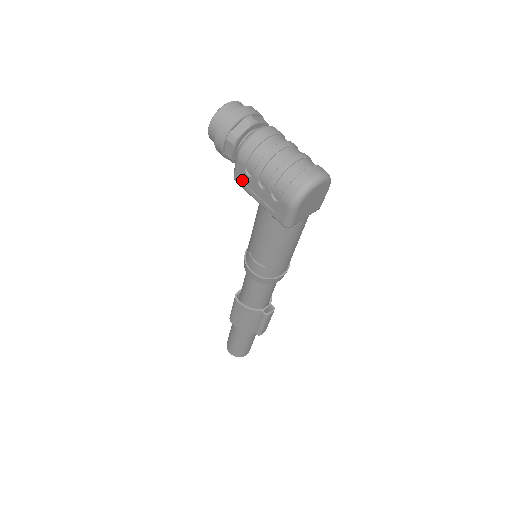
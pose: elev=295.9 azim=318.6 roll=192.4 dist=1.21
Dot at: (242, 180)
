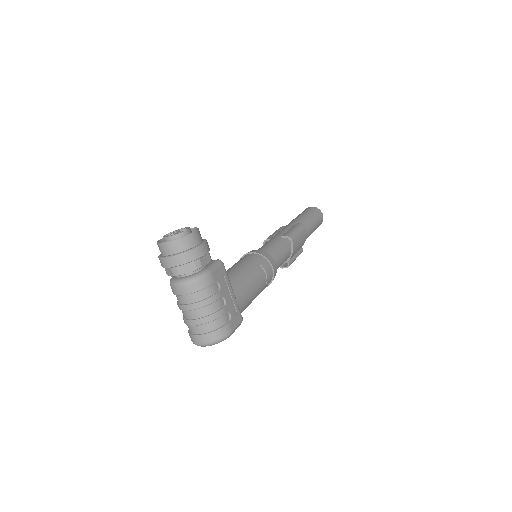
Dot at: occluded
